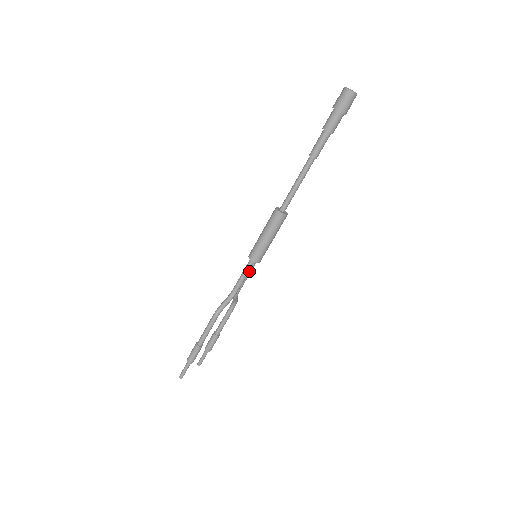
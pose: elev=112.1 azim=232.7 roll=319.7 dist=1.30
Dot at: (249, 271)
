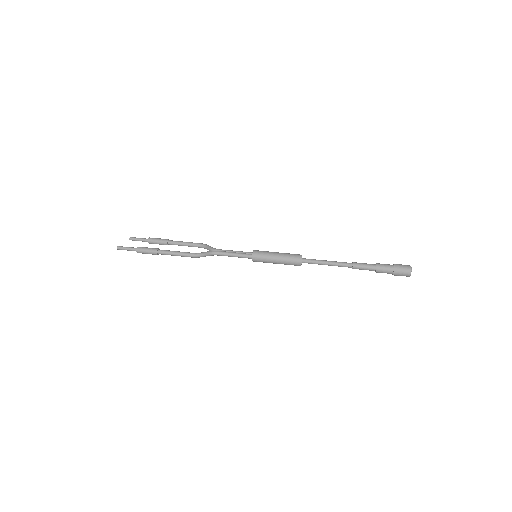
Dot at: (241, 255)
